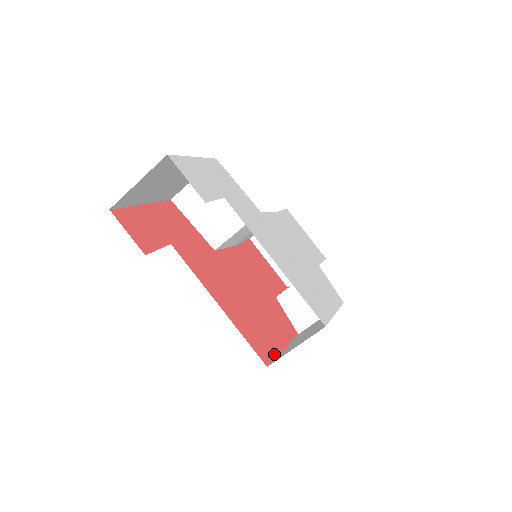
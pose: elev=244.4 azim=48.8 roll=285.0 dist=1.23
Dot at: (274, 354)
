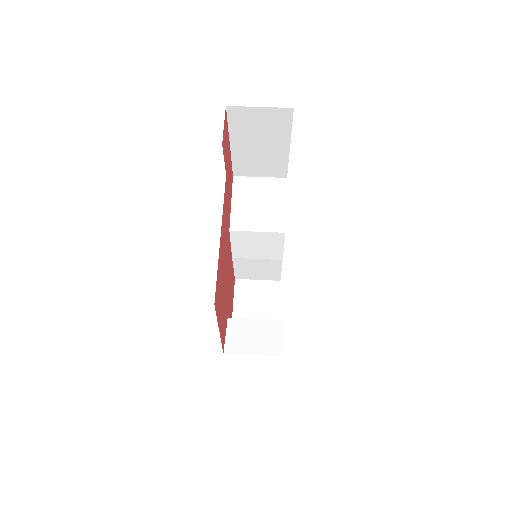
Dot at: (217, 315)
